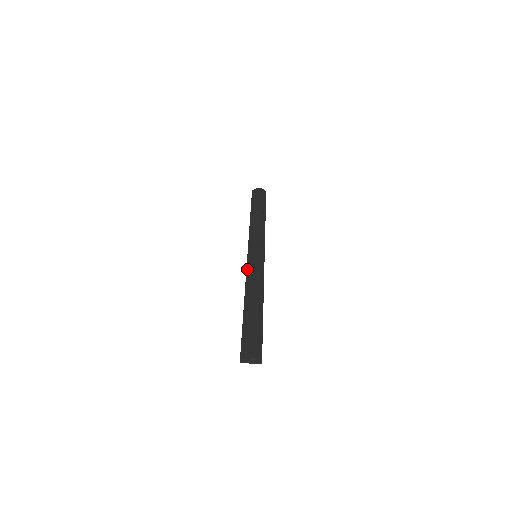
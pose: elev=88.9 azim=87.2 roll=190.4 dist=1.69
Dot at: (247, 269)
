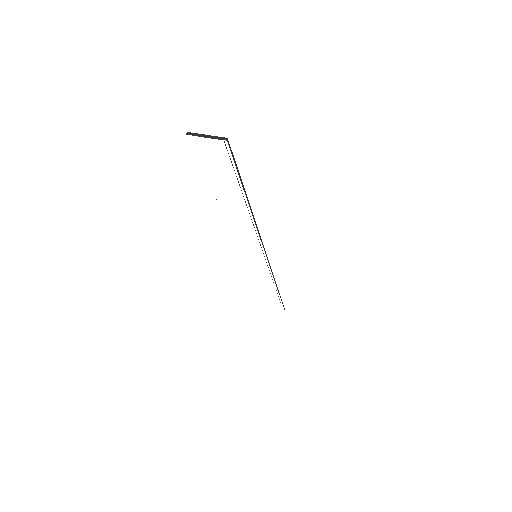
Dot at: occluded
